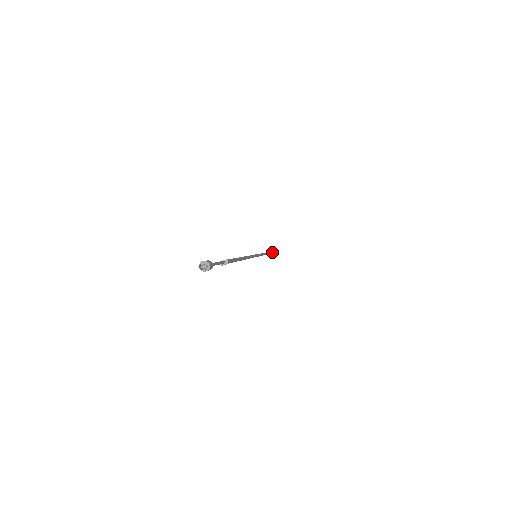
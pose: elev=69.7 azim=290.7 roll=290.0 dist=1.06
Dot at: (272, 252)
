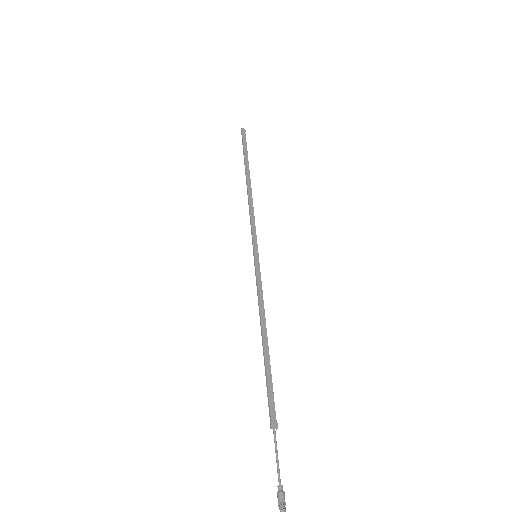
Dot at: (246, 145)
